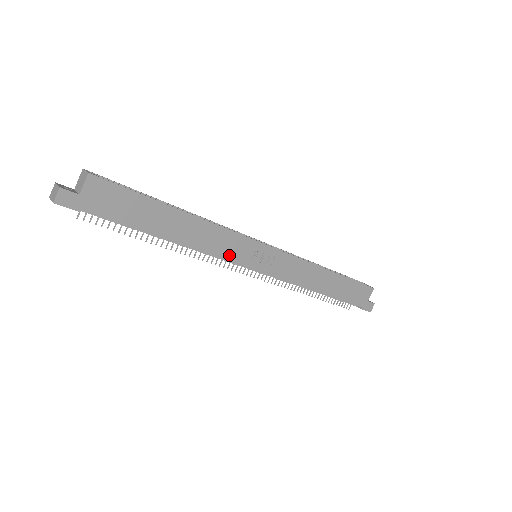
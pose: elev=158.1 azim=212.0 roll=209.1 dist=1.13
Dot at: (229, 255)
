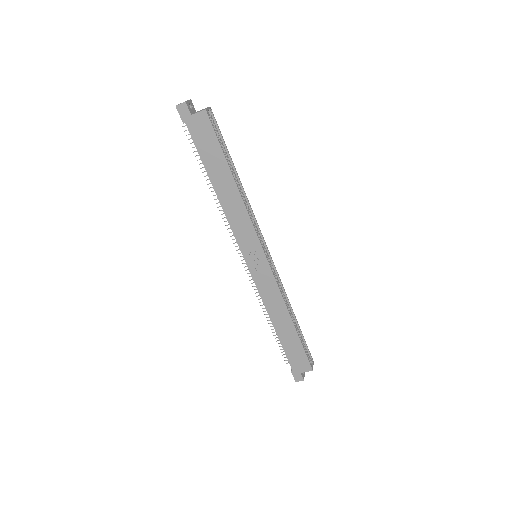
Dot at: (238, 234)
